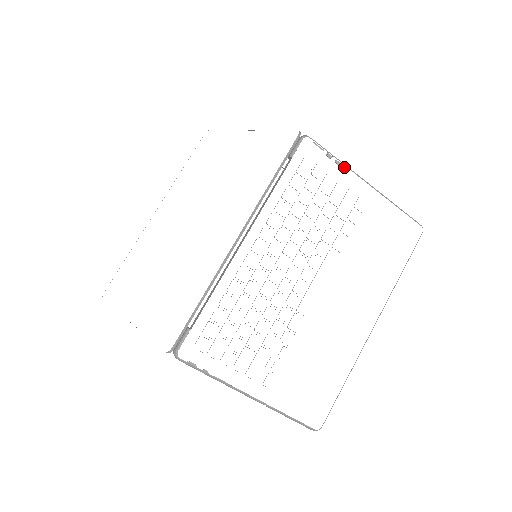
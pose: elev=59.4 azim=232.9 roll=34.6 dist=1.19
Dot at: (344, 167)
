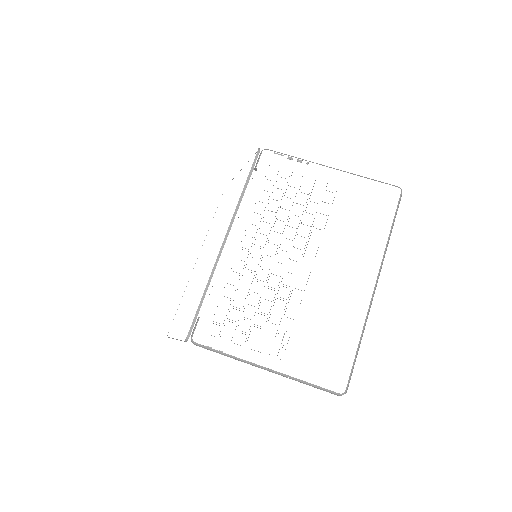
Dot at: (307, 163)
